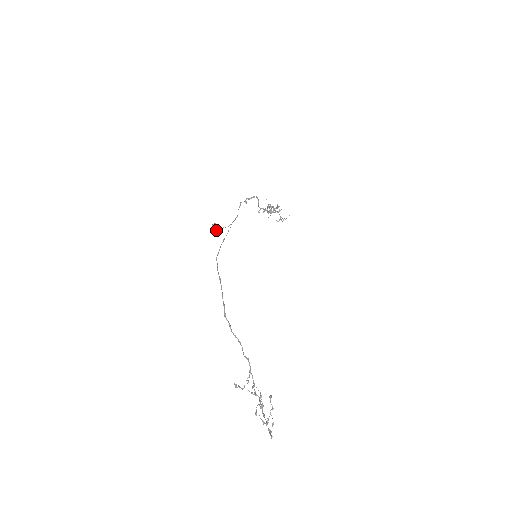
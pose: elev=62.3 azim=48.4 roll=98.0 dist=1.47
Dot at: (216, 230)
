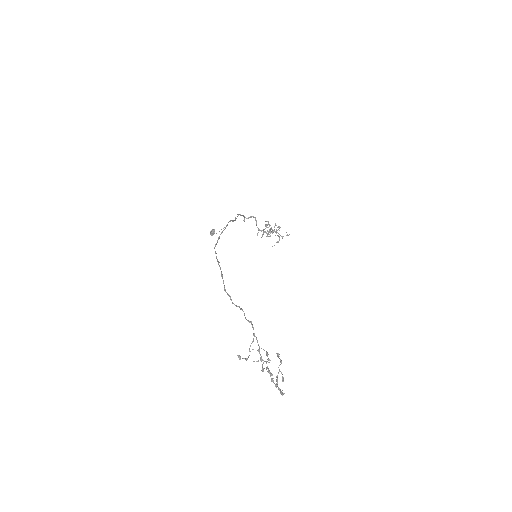
Dot at: (214, 233)
